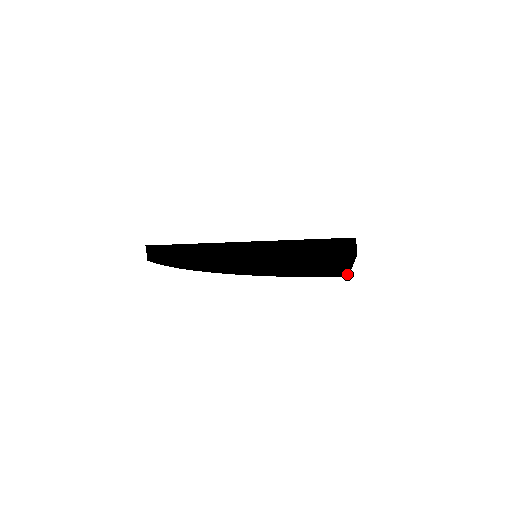
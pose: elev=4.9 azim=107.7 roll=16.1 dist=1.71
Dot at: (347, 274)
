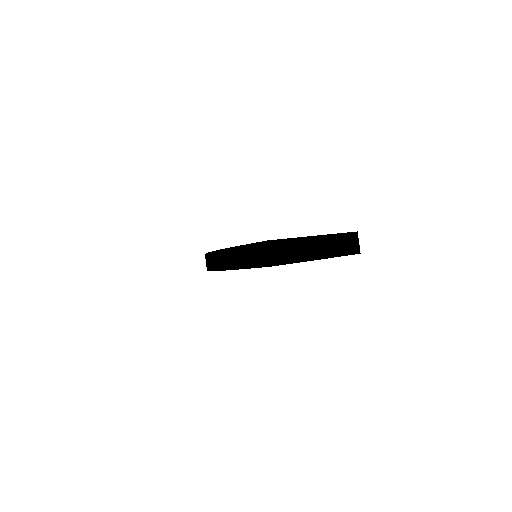
Dot at: (270, 263)
